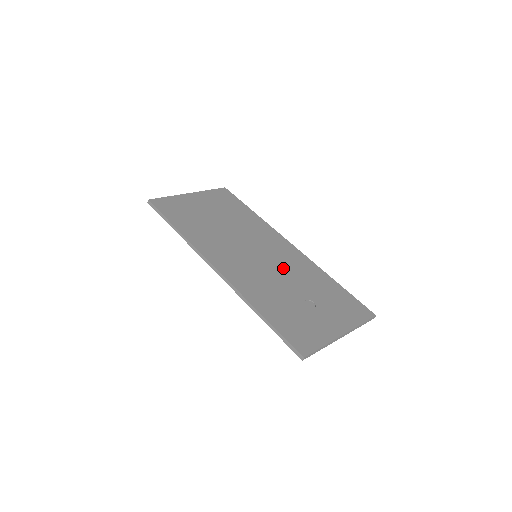
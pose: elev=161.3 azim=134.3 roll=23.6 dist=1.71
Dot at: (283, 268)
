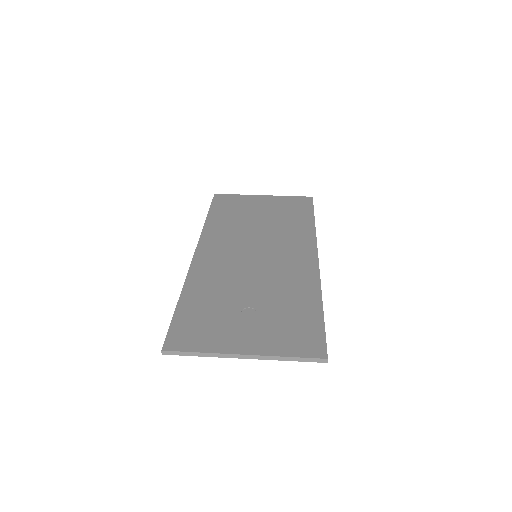
Dot at: (269, 273)
